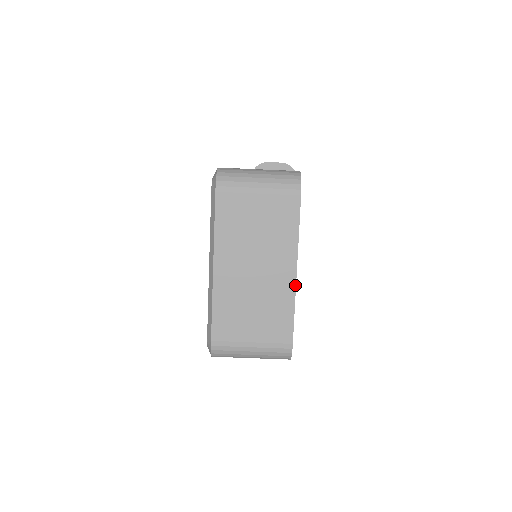
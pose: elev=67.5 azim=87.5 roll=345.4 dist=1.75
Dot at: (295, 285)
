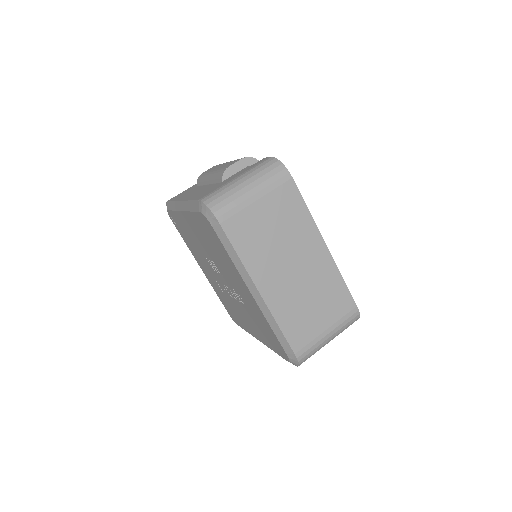
Dot at: (331, 257)
